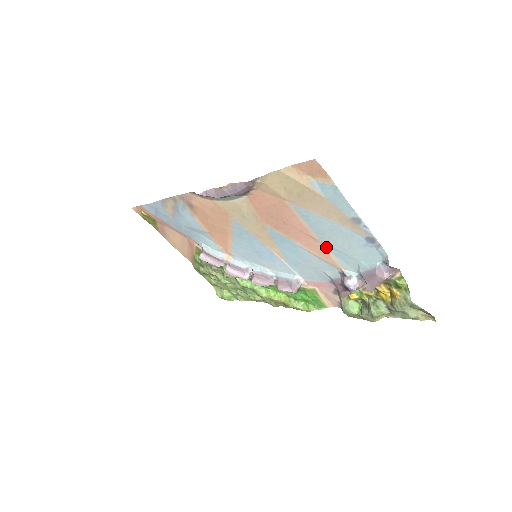
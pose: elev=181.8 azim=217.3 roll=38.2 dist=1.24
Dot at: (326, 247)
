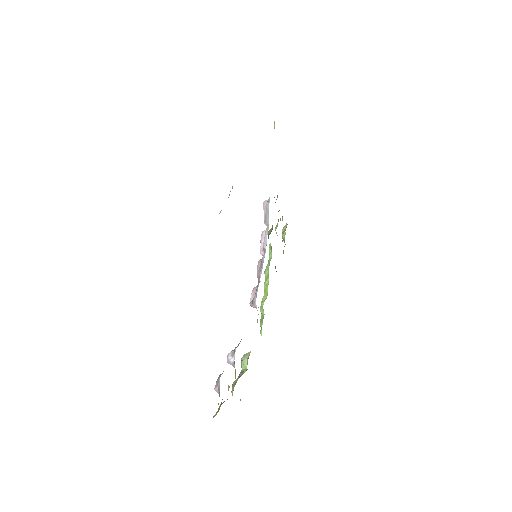
Dot at: occluded
